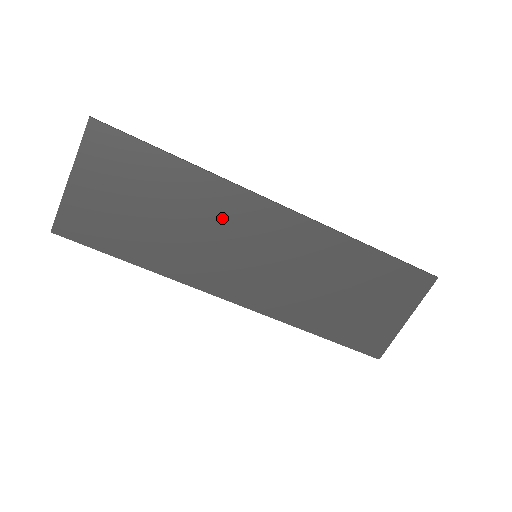
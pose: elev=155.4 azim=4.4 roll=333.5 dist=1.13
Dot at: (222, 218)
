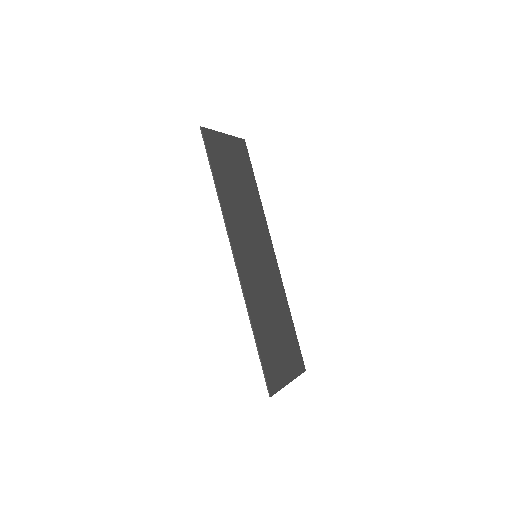
Dot at: (256, 224)
